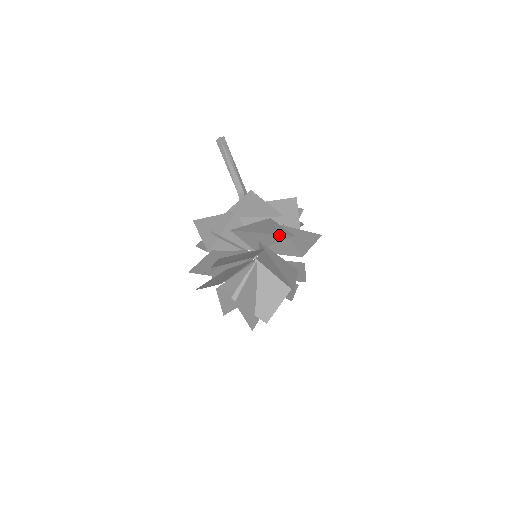
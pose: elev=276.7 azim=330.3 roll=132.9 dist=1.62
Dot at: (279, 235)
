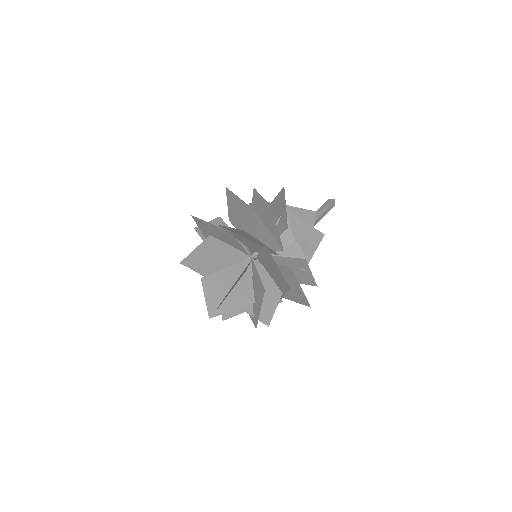
Dot at: (249, 214)
